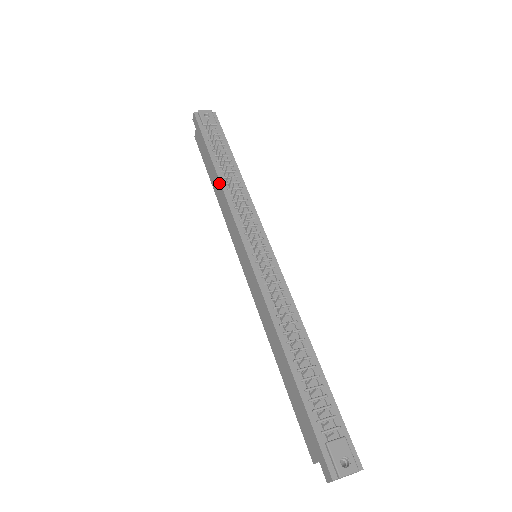
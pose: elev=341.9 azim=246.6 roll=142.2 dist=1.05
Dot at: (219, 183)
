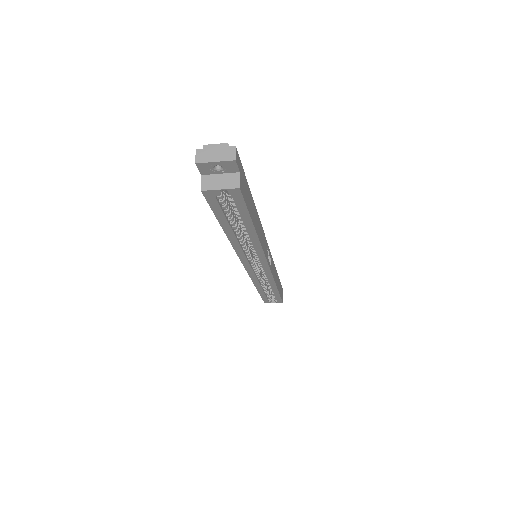
Dot at: occluded
